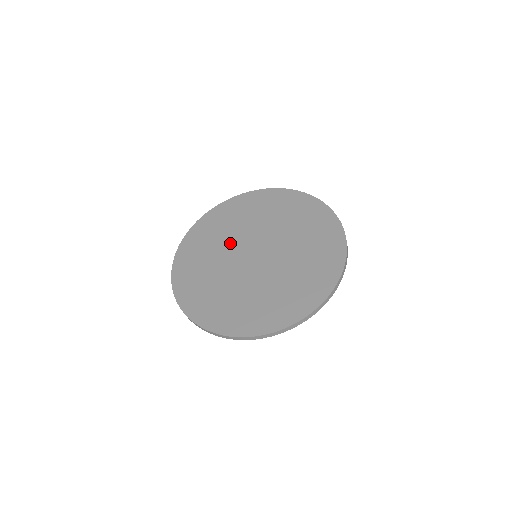
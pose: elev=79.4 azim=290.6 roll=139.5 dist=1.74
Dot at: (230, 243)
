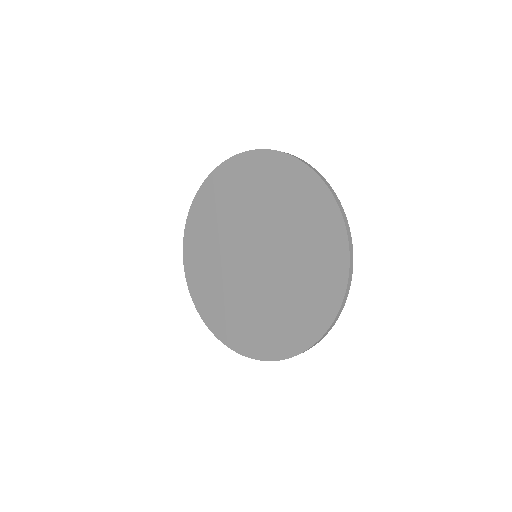
Dot at: (228, 238)
